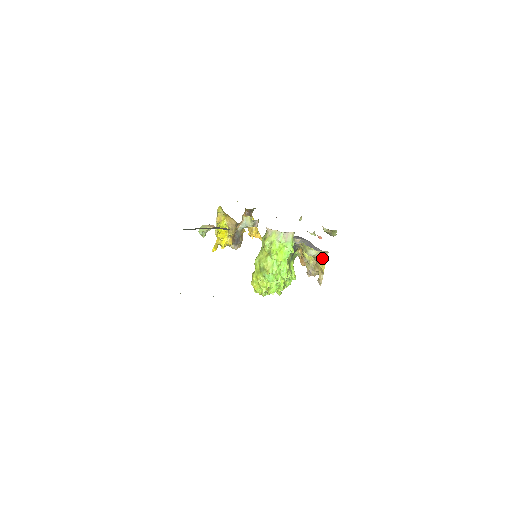
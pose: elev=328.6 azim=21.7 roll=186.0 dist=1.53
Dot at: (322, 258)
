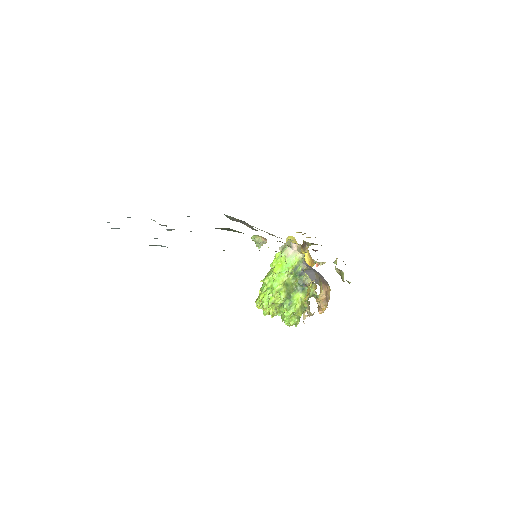
Dot at: (308, 286)
